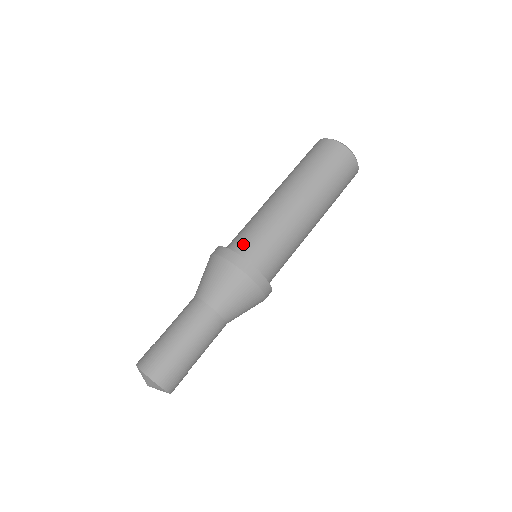
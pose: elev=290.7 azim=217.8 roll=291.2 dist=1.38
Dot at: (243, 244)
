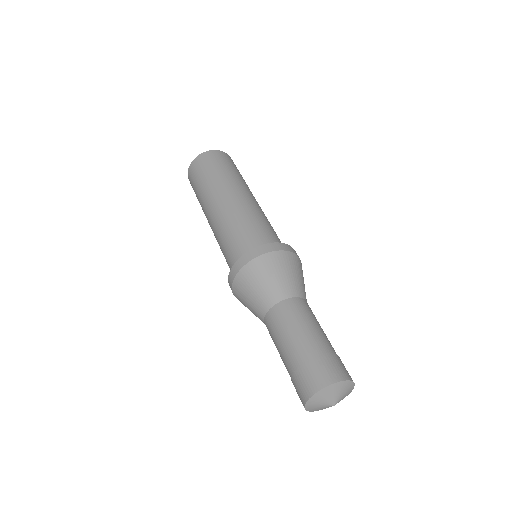
Dot at: (230, 265)
